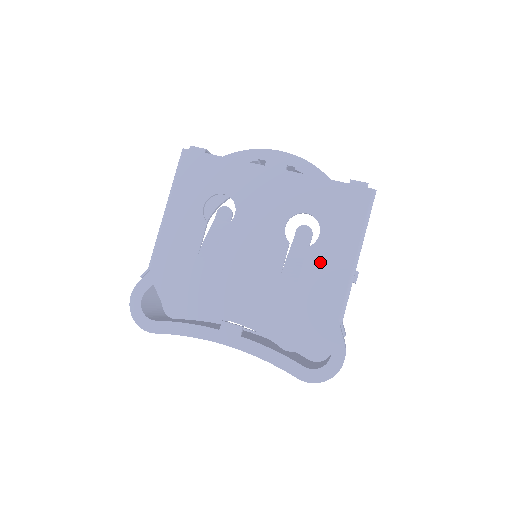
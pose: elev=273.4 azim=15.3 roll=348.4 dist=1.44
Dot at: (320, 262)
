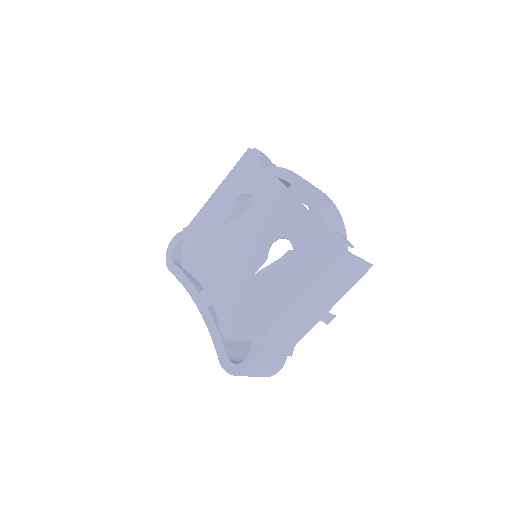
Dot at: (276, 285)
